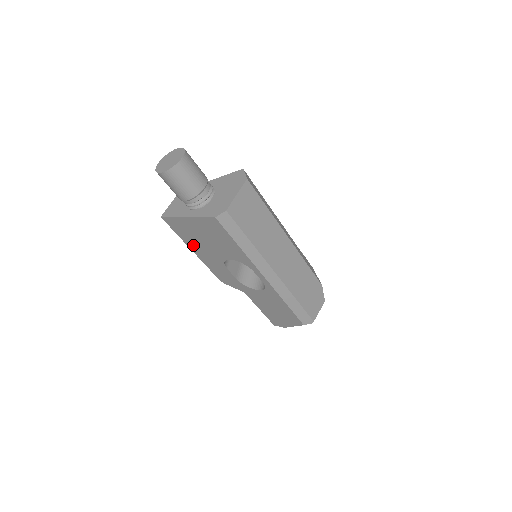
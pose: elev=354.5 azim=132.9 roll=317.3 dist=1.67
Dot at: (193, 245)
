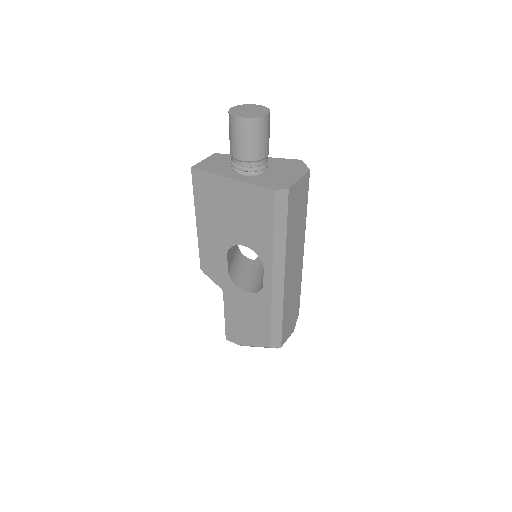
Dot at: (205, 214)
